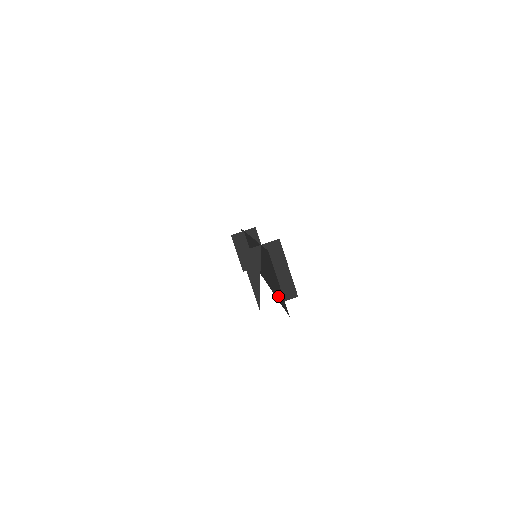
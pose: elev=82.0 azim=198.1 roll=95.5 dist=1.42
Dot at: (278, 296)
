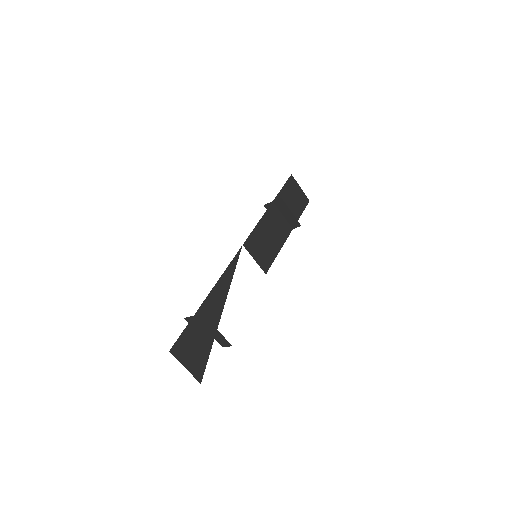
Dot at: occluded
